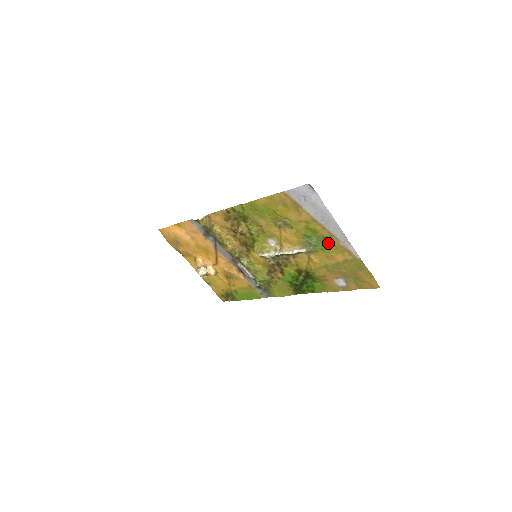
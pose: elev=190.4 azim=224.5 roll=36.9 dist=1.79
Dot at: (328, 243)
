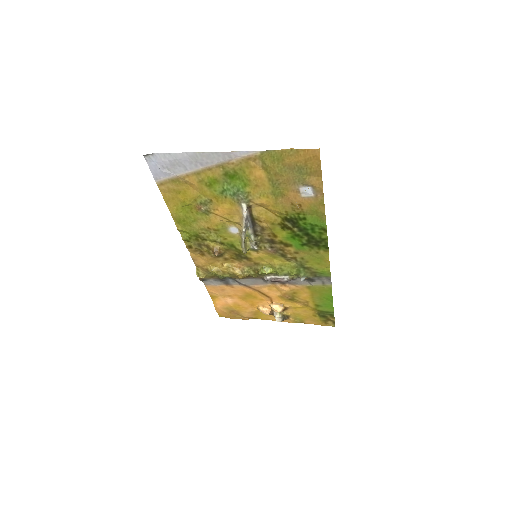
Dot at: (235, 175)
